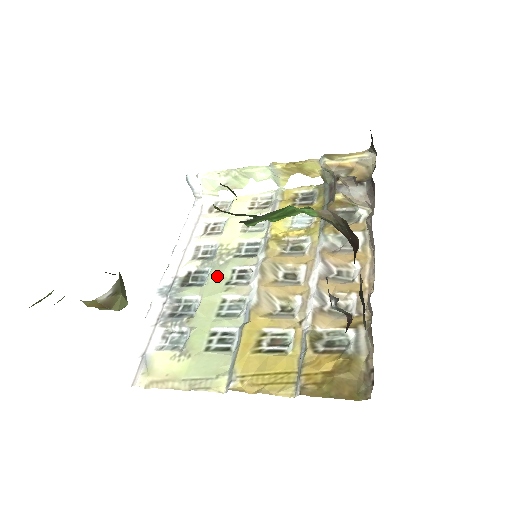
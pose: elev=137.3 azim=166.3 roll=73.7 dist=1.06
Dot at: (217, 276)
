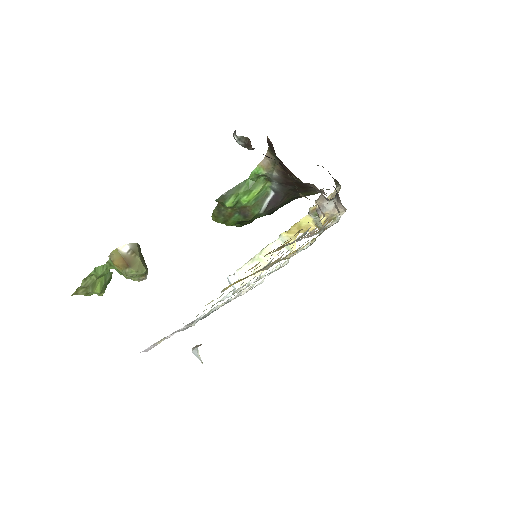
Dot at: occluded
